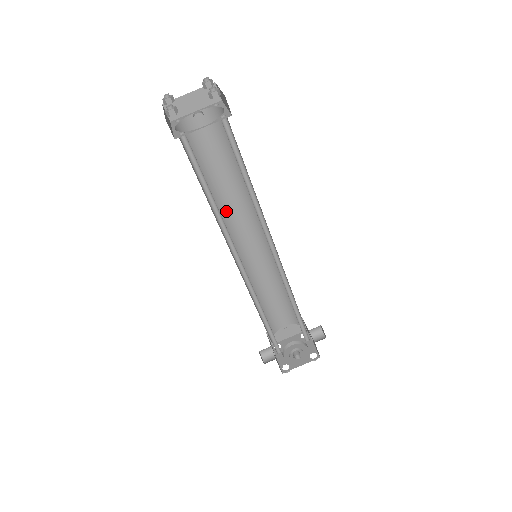
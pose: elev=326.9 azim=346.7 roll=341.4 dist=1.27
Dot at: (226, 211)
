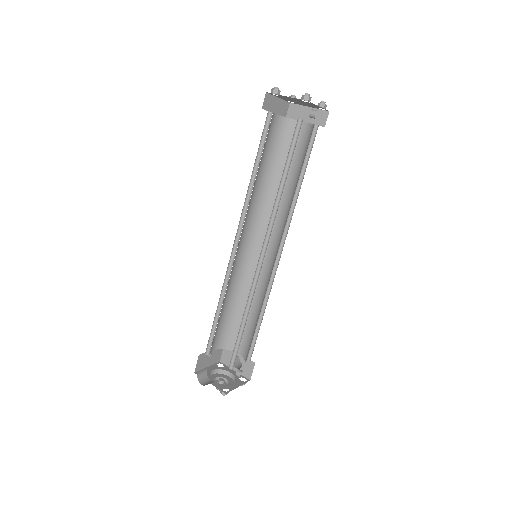
Dot at: (248, 206)
